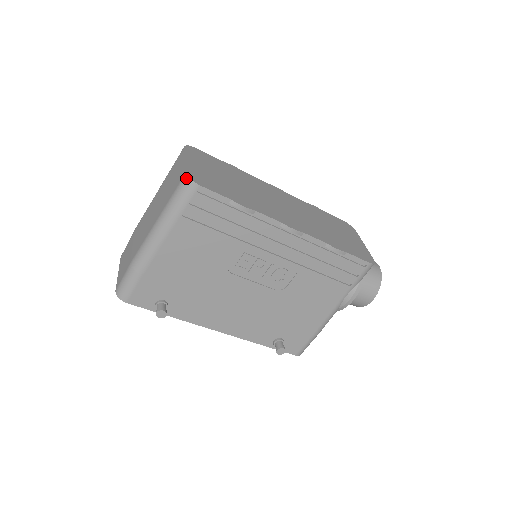
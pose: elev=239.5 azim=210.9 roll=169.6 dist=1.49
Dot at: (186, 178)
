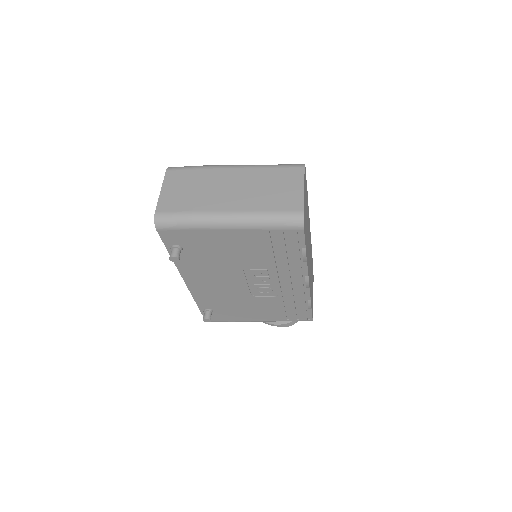
Dot at: (301, 216)
